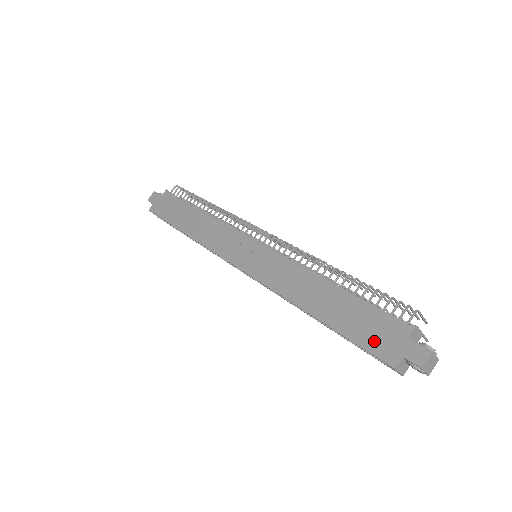
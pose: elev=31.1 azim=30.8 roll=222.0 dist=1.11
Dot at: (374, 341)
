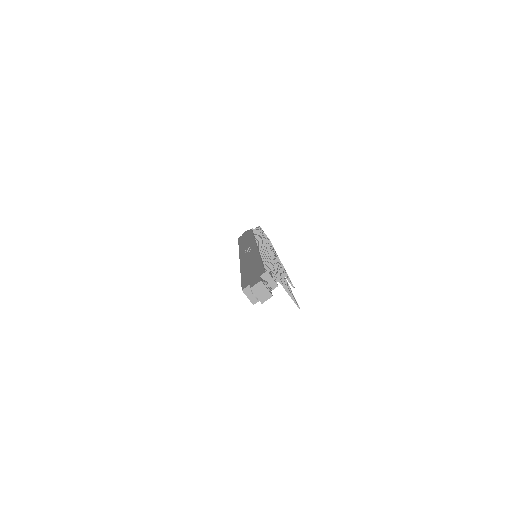
Dot at: (248, 280)
